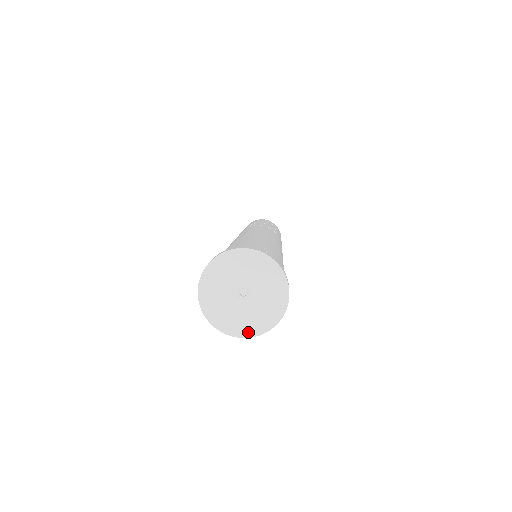
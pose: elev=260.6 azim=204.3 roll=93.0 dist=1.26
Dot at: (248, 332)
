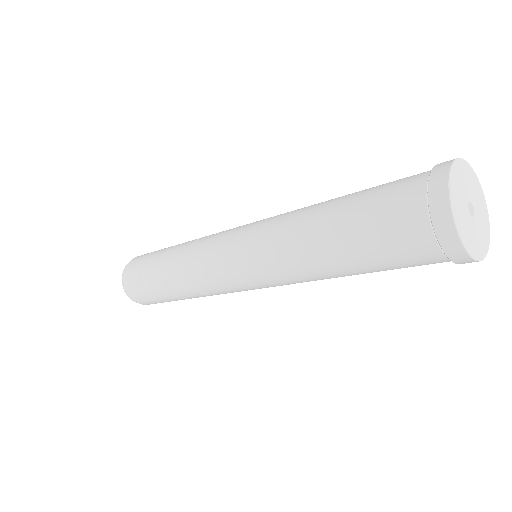
Dot at: (482, 253)
